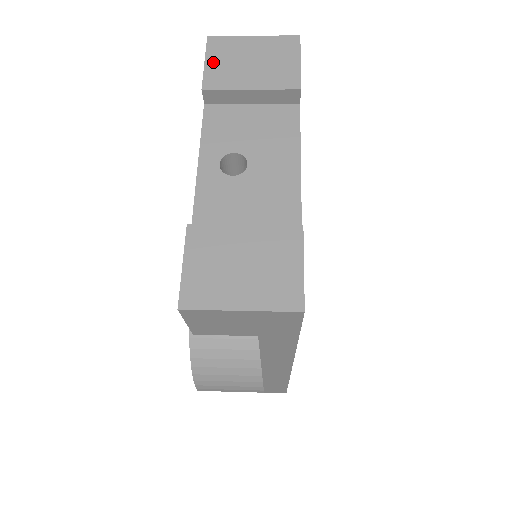
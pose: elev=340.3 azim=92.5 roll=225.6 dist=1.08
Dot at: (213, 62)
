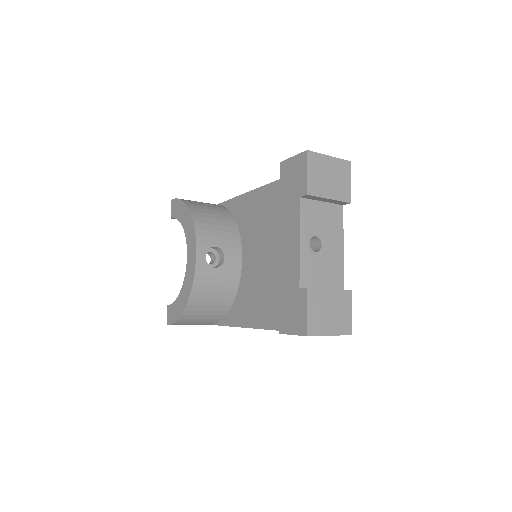
Dot at: (311, 173)
